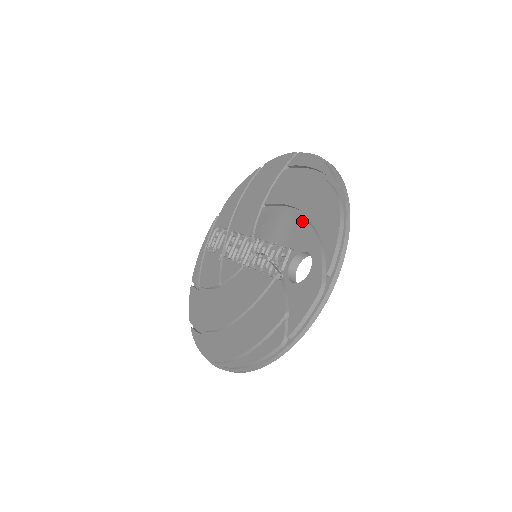
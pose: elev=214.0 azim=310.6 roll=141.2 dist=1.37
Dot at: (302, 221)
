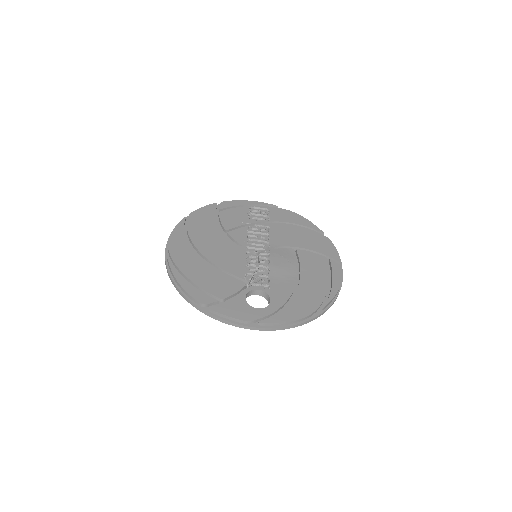
Dot at: (291, 288)
